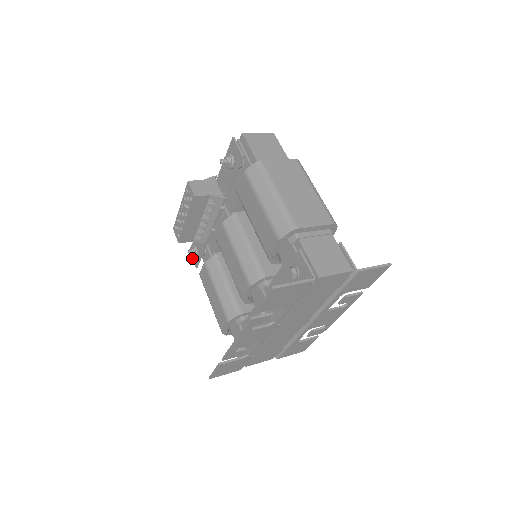
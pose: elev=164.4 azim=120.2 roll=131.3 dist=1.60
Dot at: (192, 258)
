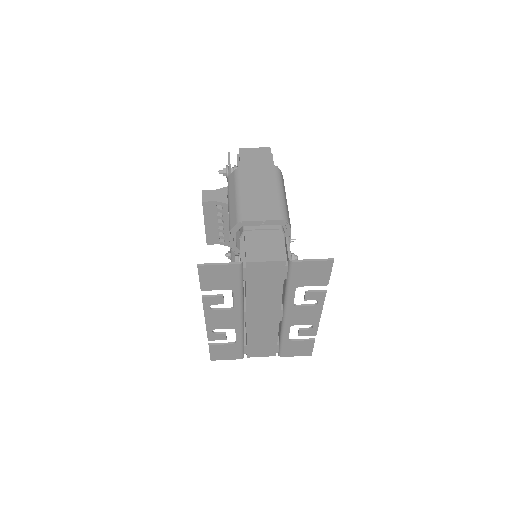
Dot at: occluded
